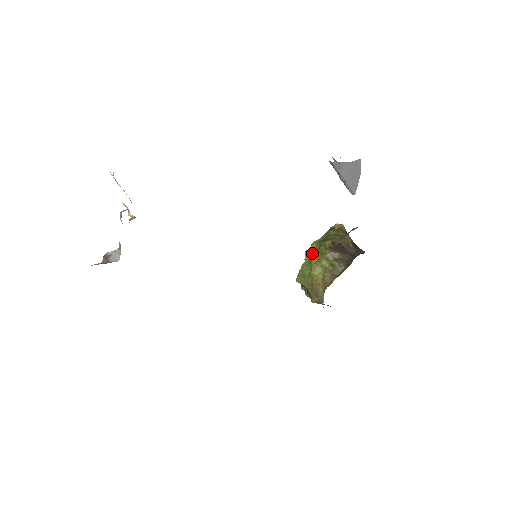
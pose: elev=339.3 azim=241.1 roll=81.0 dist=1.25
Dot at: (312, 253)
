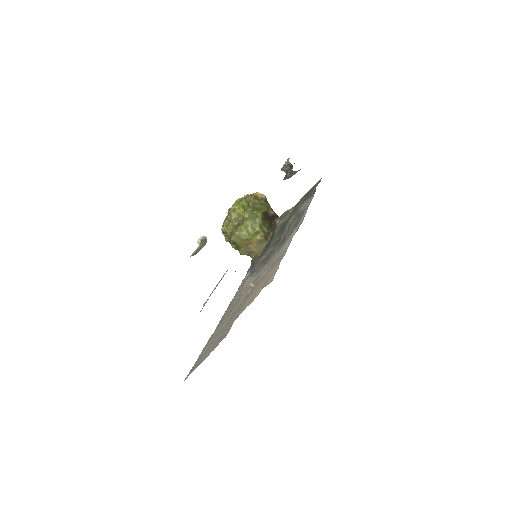
Dot at: (245, 220)
